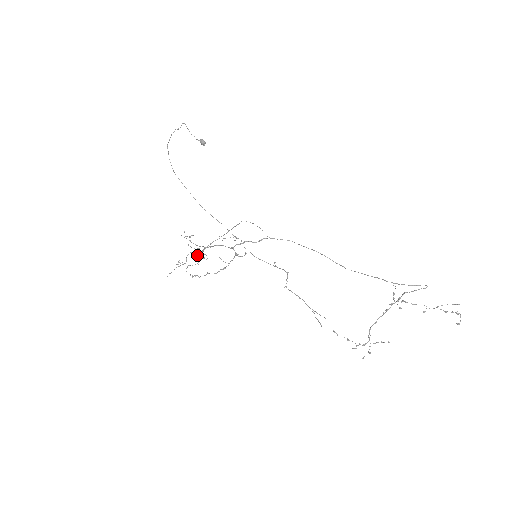
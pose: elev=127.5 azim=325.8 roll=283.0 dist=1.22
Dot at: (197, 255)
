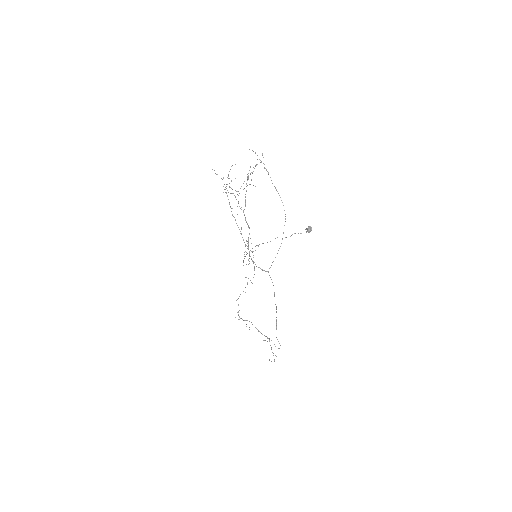
Dot at: (247, 177)
